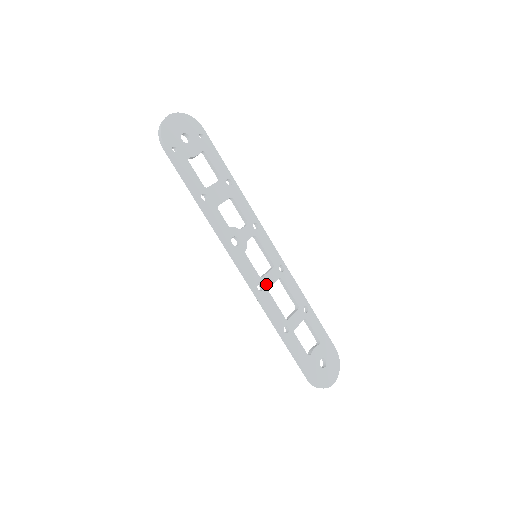
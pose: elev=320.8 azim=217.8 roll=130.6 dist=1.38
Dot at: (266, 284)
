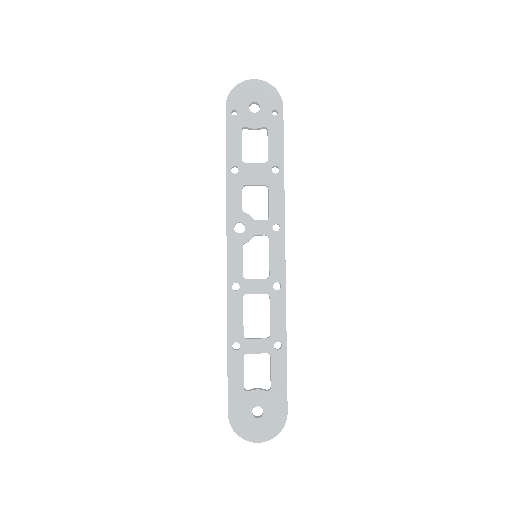
Dot at: (246, 288)
